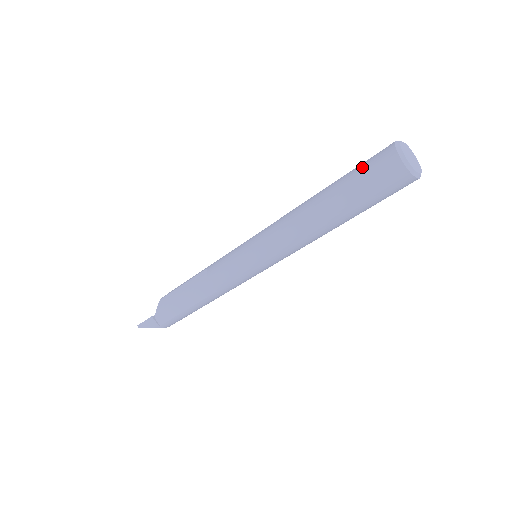
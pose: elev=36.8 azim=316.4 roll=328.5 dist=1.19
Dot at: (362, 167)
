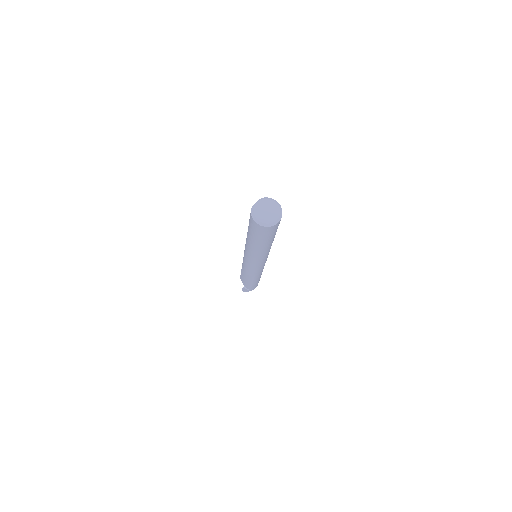
Dot at: (249, 223)
